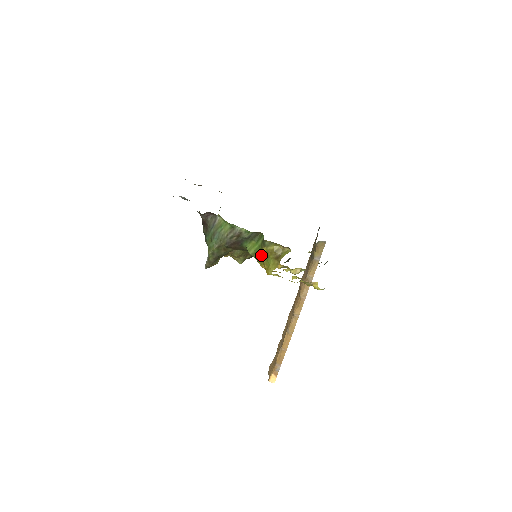
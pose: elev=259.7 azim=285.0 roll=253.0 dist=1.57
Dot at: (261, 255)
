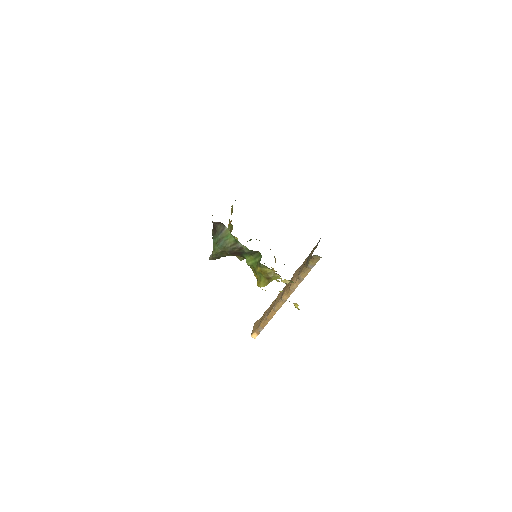
Dot at: (256, 270)
